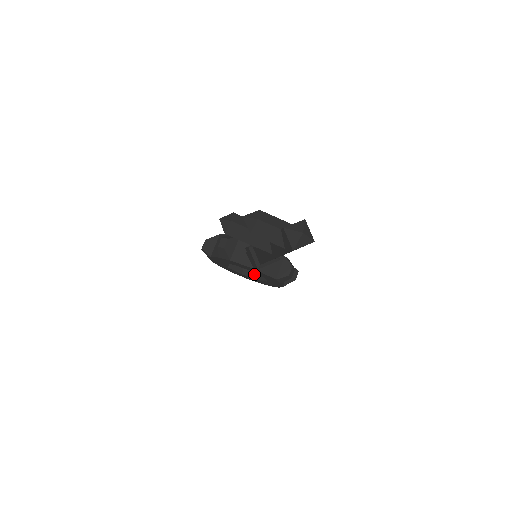
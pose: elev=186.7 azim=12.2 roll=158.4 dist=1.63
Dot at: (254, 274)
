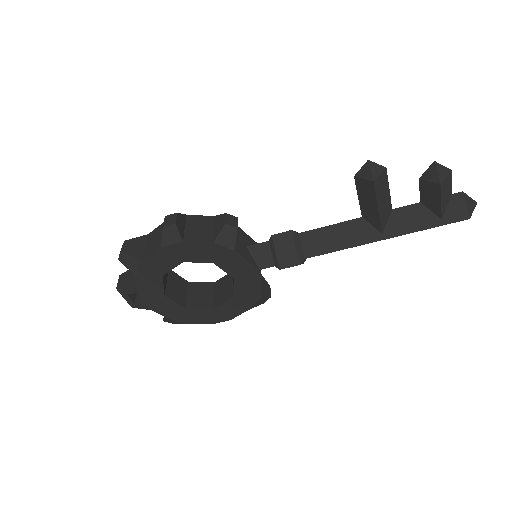
Dot at: (180, 299)
